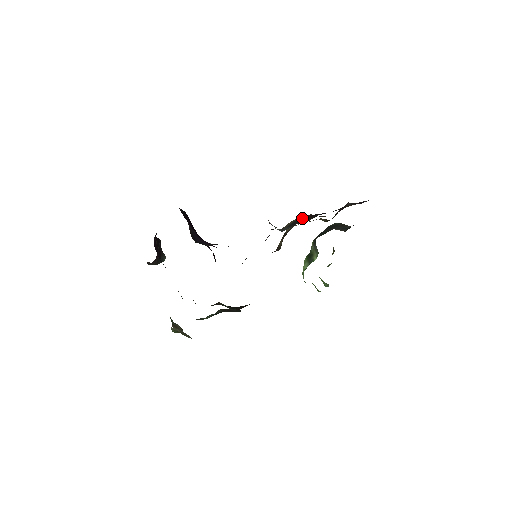
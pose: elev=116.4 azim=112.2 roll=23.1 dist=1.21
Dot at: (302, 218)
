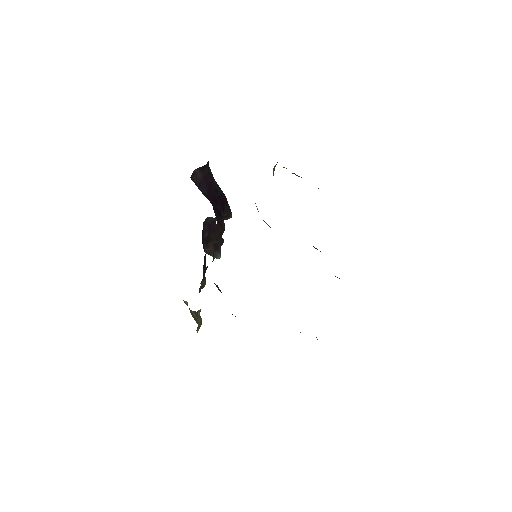
Dot at: occluded
